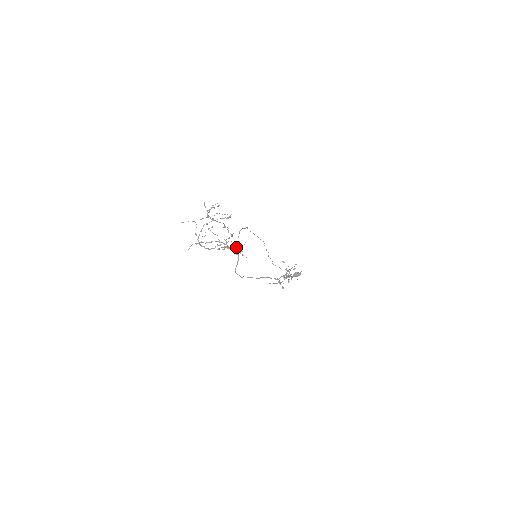
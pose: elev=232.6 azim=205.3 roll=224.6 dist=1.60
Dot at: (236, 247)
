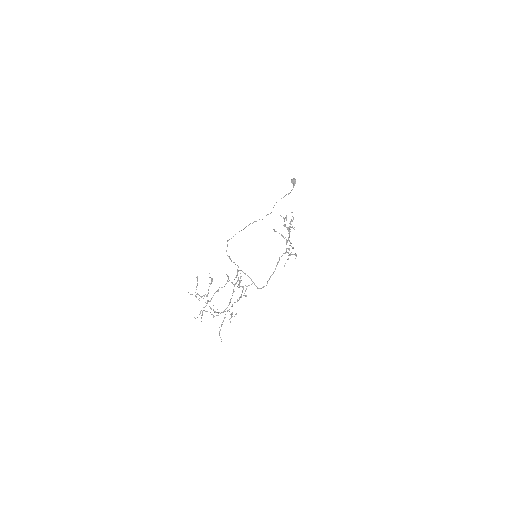
Dot at: occluded
